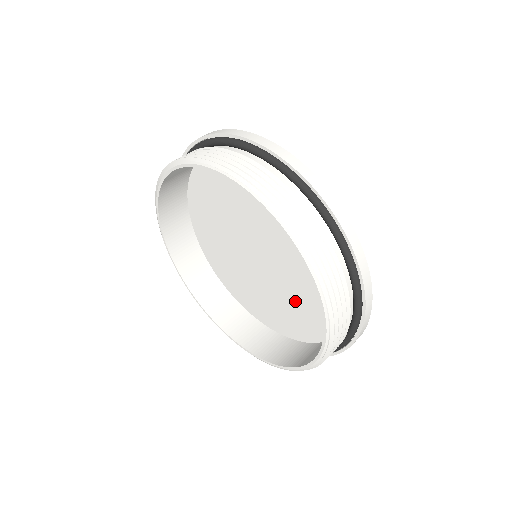
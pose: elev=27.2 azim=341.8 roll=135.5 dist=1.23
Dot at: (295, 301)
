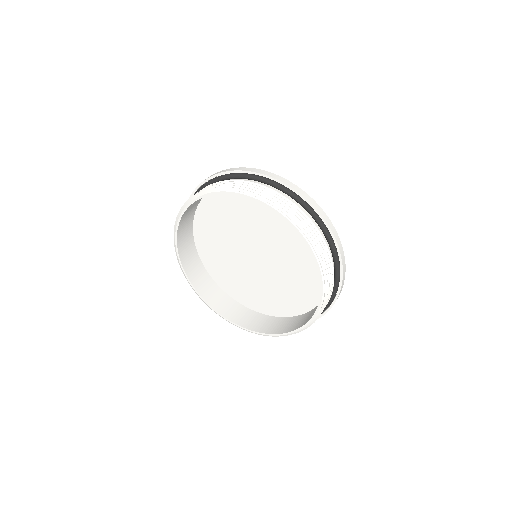
Dot at: (284, 286)
